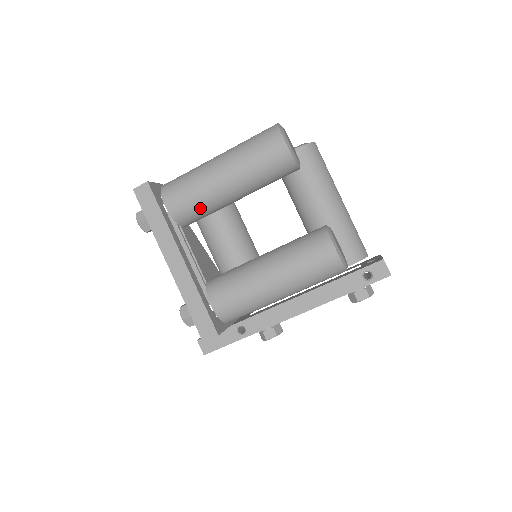
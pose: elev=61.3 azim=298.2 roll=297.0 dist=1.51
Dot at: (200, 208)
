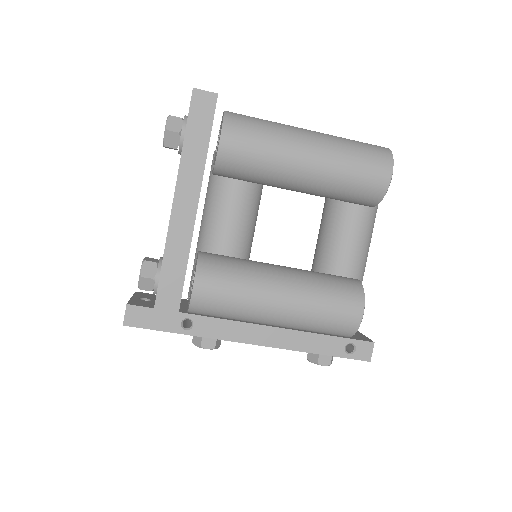
Dot at: (255, 170)
